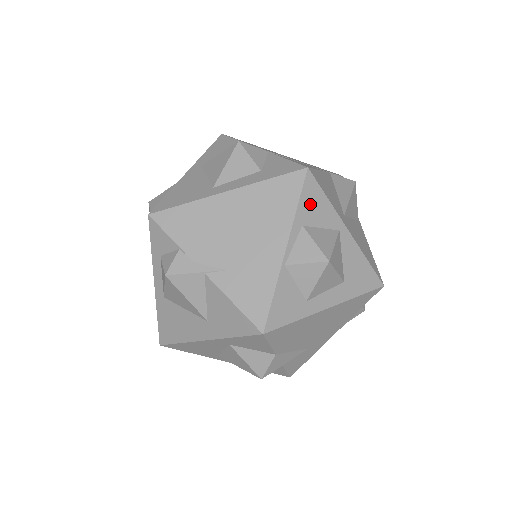
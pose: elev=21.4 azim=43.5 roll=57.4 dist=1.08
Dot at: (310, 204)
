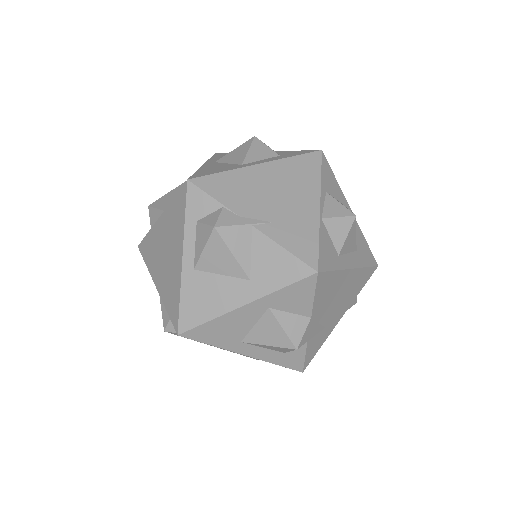
Dot at: (327, 178)
